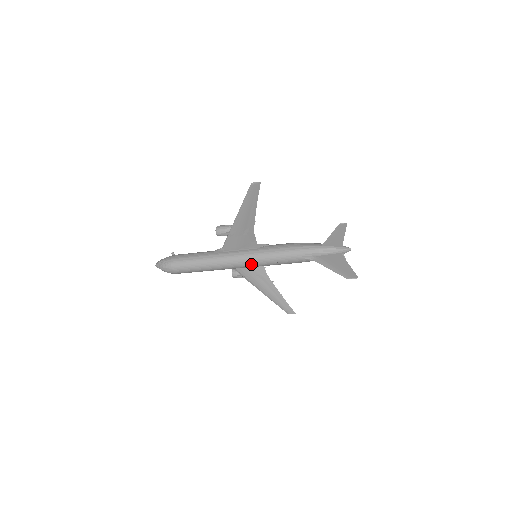
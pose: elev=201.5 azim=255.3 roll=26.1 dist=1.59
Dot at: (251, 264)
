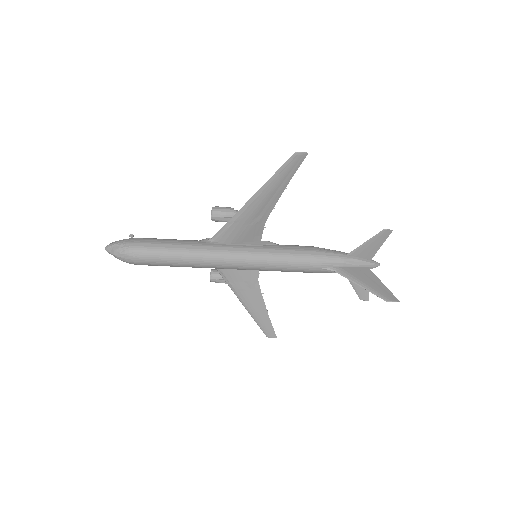
Dot at: (251, 266)
